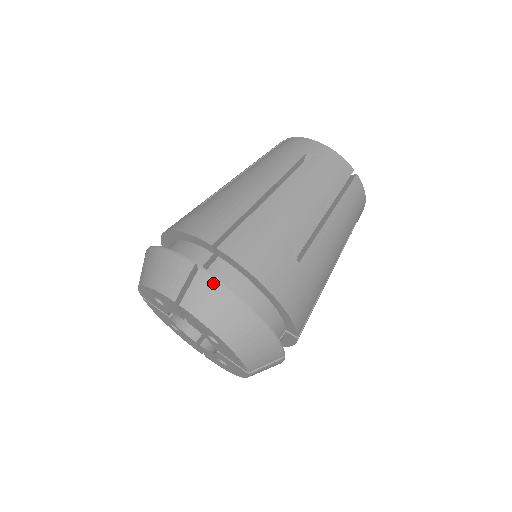
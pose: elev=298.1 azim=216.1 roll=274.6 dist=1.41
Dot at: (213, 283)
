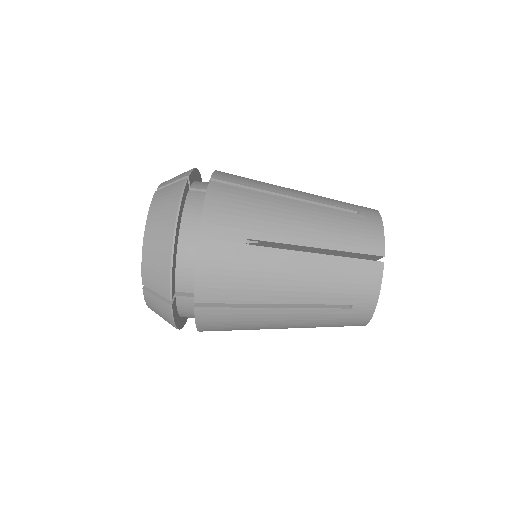
Dot at: (168, 314)
